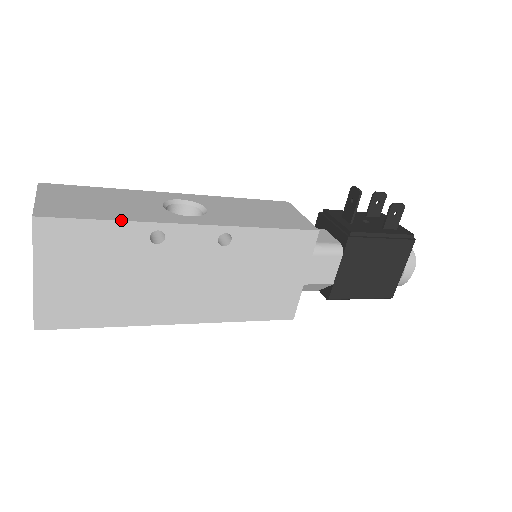
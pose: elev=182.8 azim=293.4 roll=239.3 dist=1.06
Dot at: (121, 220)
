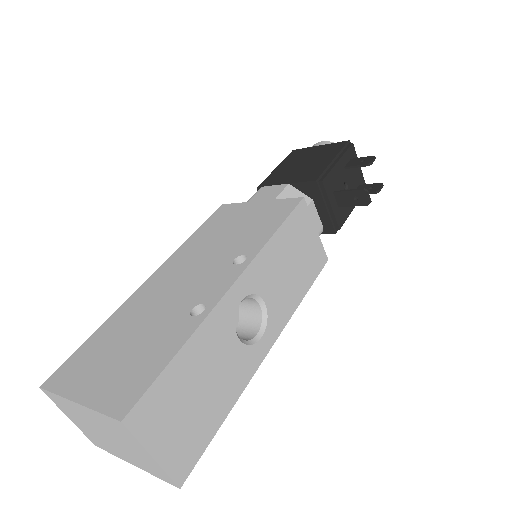
Dot at: occluded
